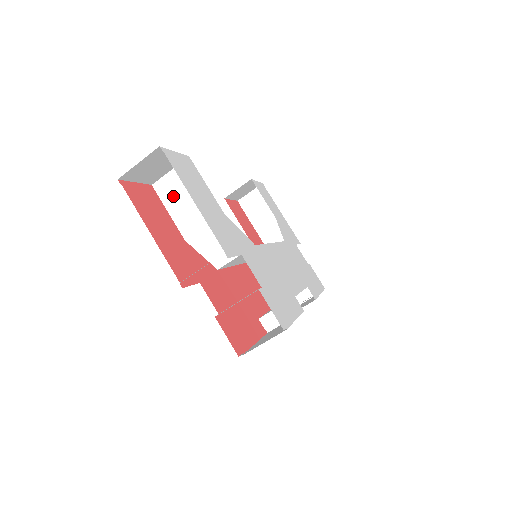
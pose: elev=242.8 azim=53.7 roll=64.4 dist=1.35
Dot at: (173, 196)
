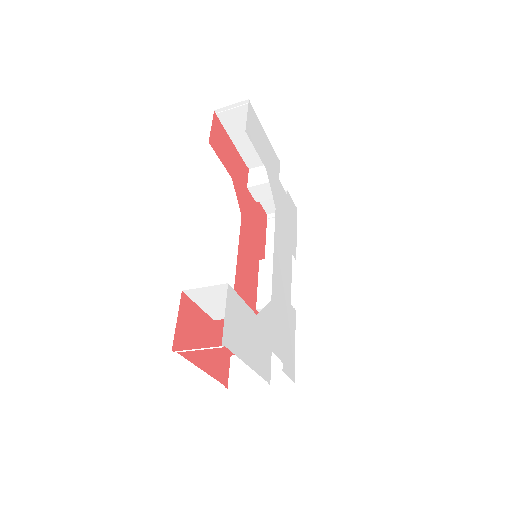
Dot at: (205, 300)
